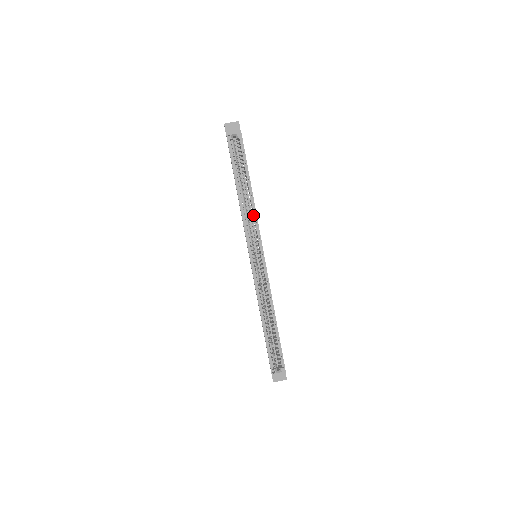
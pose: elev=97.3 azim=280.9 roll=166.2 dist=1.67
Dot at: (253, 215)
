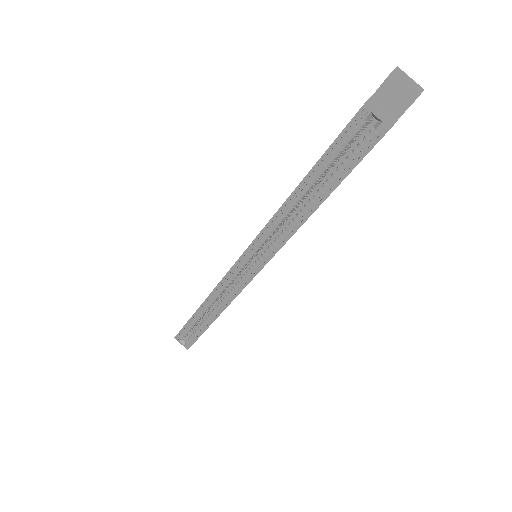
Dot at: (288, 231)
